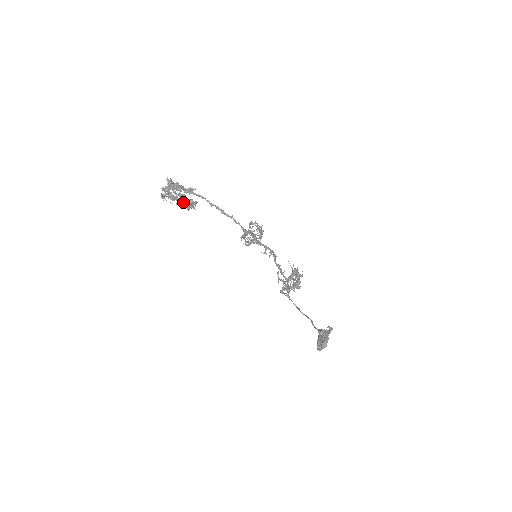
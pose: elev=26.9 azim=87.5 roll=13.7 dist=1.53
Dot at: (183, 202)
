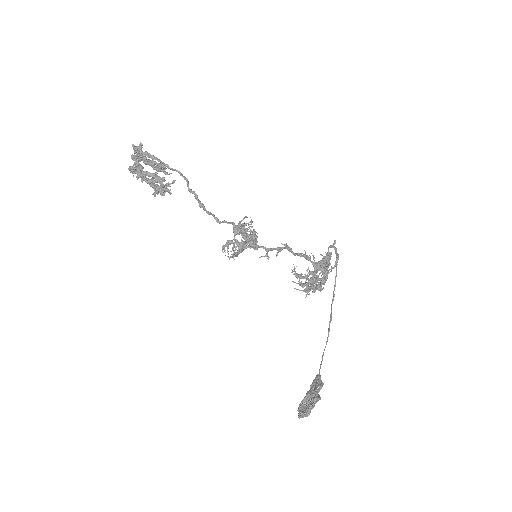
Dot at: occluded
